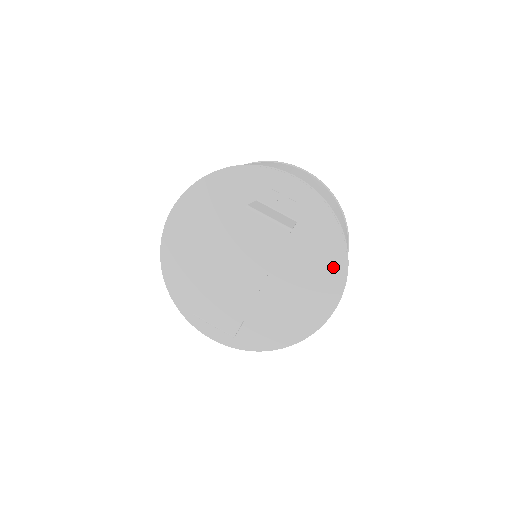
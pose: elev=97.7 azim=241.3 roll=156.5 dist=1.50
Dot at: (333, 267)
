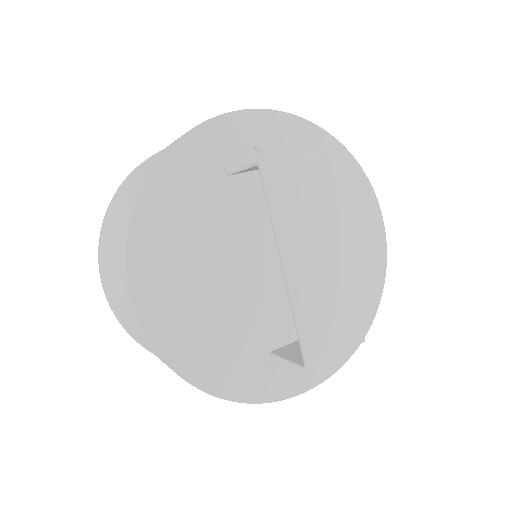
Dot at: (352, 180)
